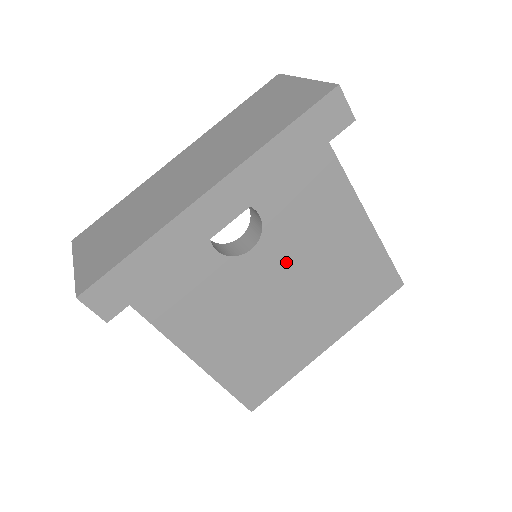
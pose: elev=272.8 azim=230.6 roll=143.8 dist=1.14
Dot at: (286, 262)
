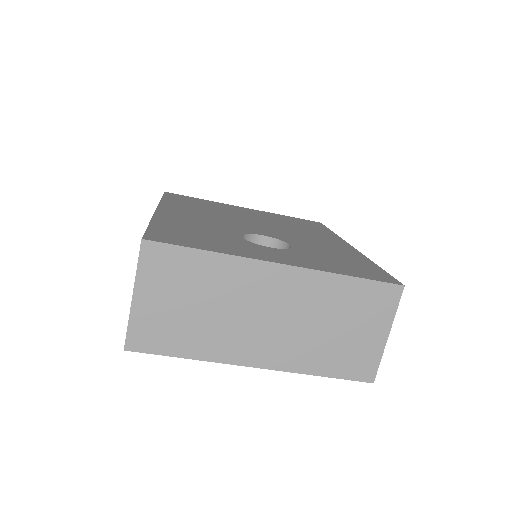
Dot at: occluded
